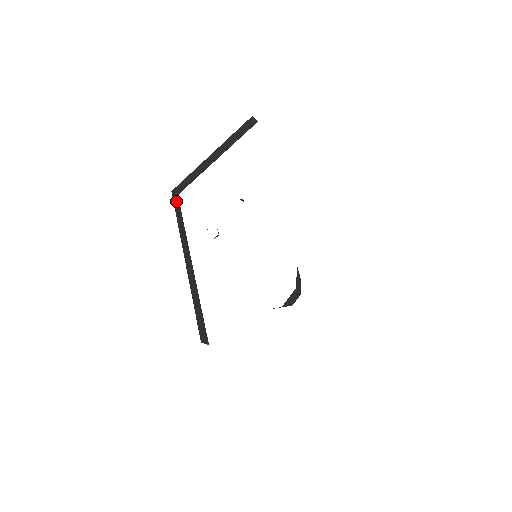
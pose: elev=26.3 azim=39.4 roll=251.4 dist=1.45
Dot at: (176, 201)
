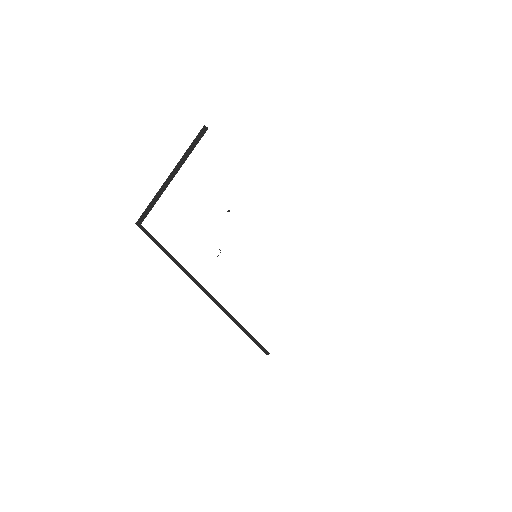
Dot at: (146, 232)
